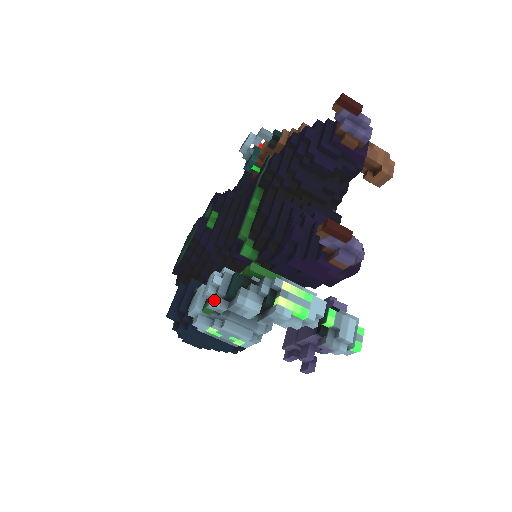
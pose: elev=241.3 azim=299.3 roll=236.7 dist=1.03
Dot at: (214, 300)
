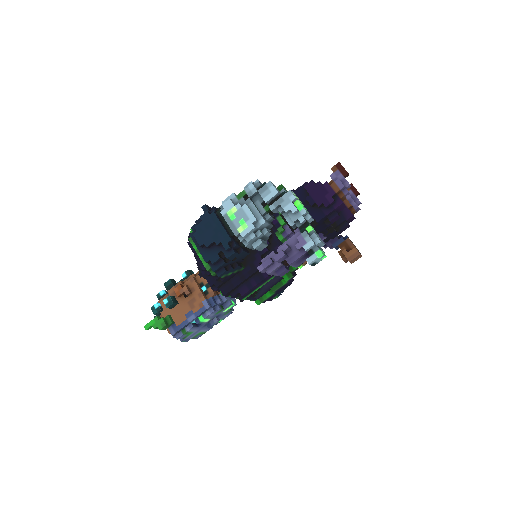
Dot at: (253, 184)
